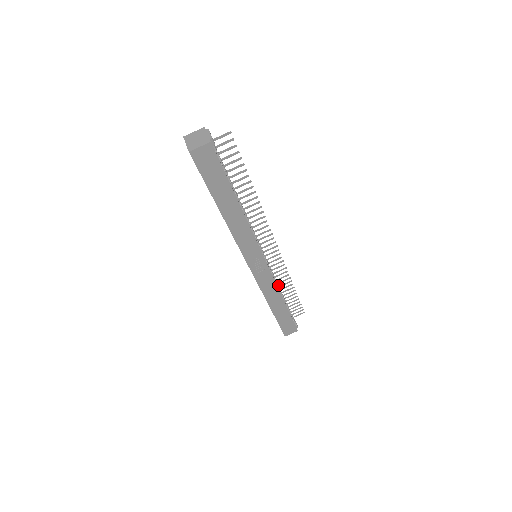
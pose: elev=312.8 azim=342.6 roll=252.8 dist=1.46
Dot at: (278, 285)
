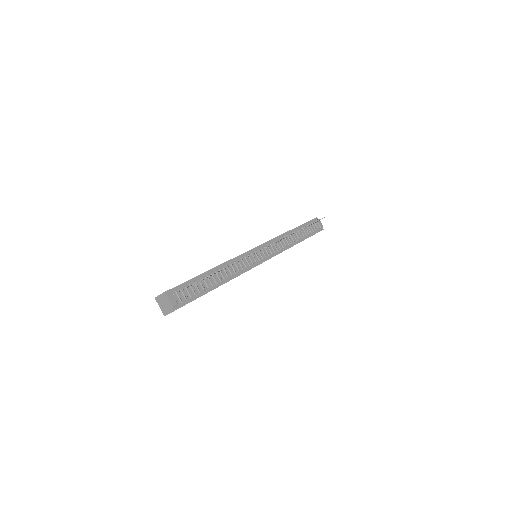
Dot at: (286, 246)
